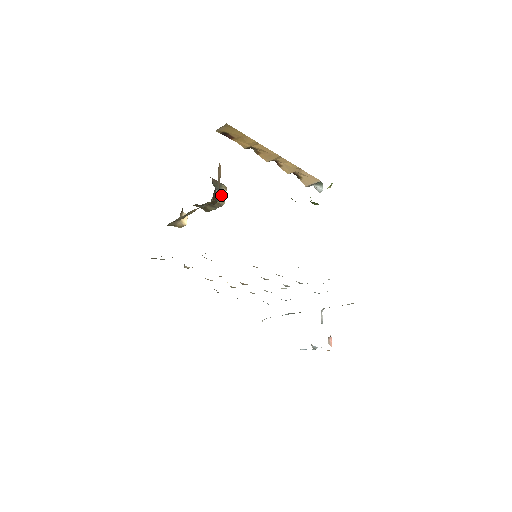
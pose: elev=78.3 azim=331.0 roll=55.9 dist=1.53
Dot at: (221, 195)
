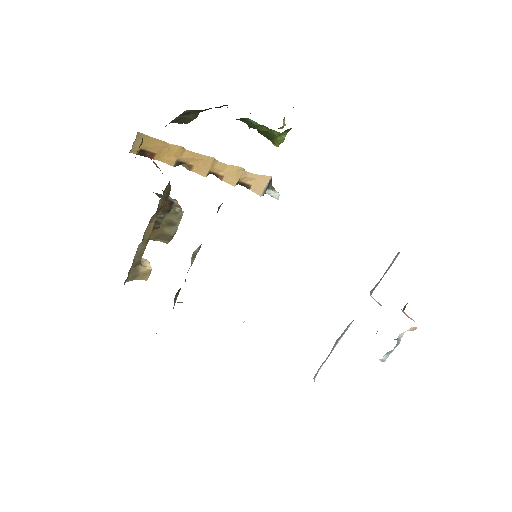
Dot at: (174, 205)
